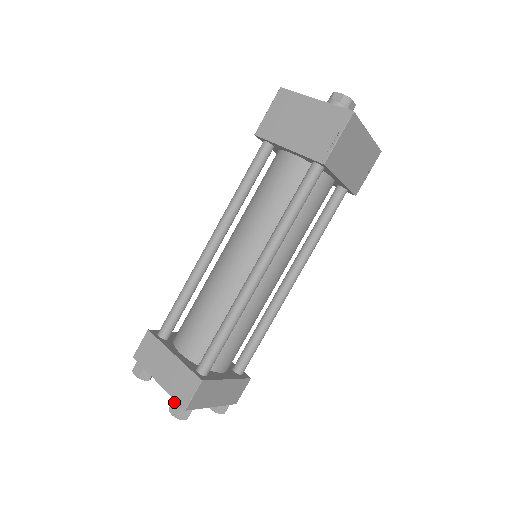
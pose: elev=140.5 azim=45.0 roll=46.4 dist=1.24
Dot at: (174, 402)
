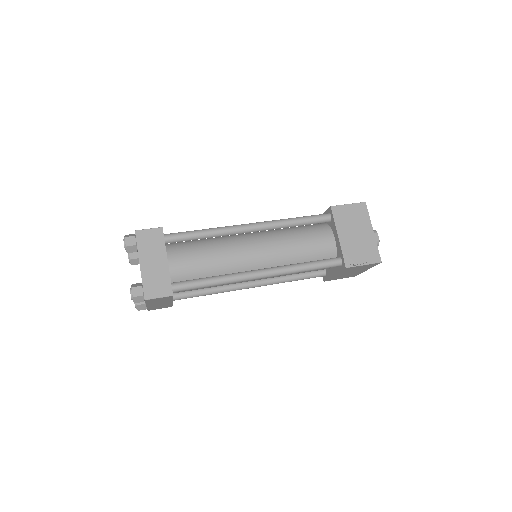
Dot at: (141, 287)
